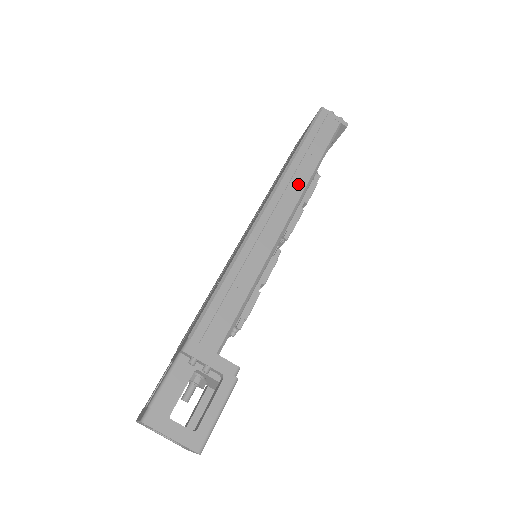
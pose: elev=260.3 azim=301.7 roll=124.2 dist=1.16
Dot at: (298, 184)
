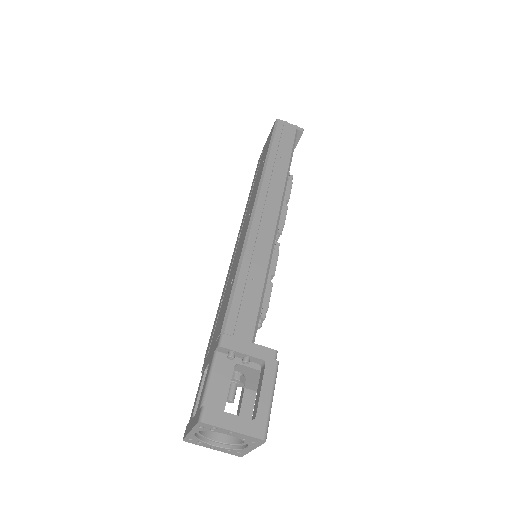
Dot at: (277, 183)
